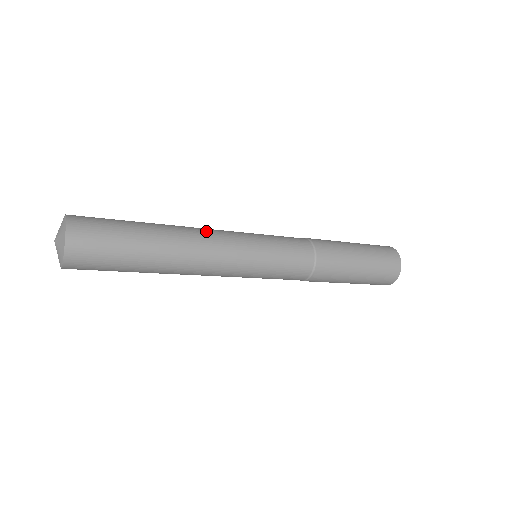
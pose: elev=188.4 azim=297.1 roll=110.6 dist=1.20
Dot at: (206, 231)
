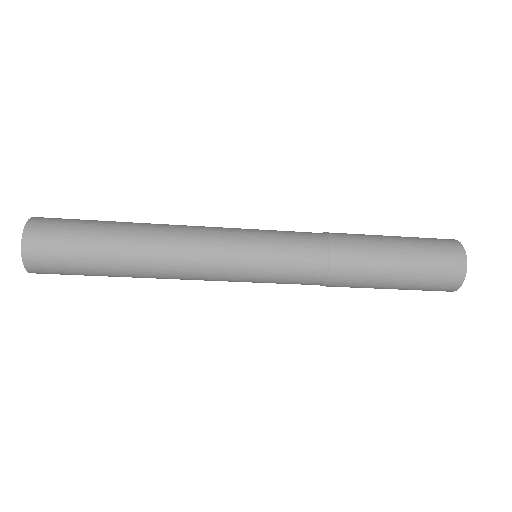
Dot at: (186, 225)
